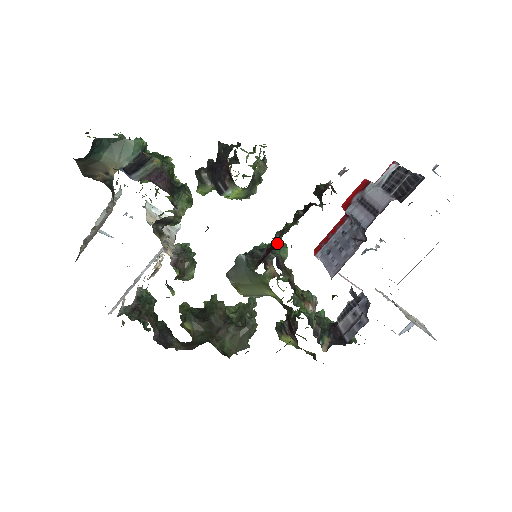
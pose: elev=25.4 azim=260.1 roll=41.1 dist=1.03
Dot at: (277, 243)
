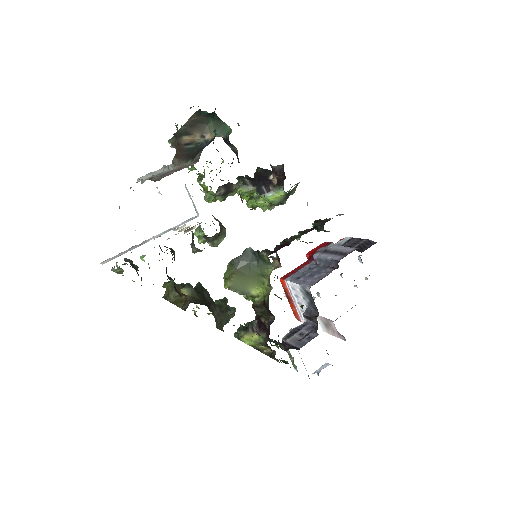
Dot at: (289, 243)
